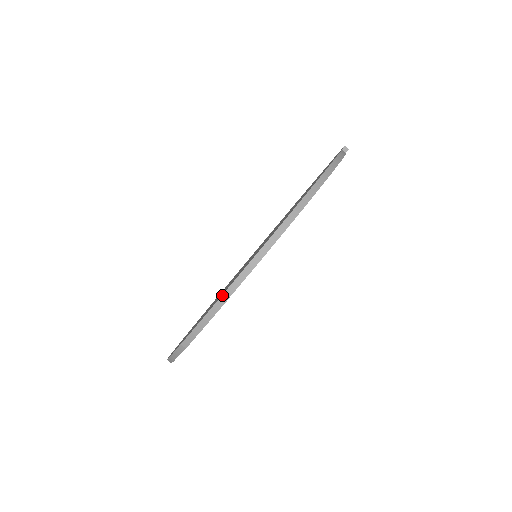
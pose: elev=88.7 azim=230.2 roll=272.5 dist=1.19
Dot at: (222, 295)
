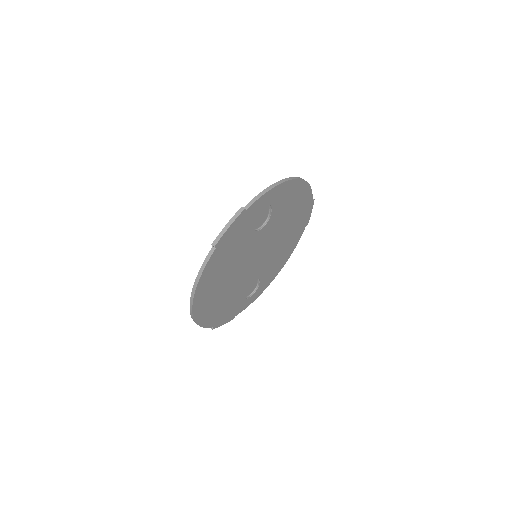
Dot at: (242, 207)
